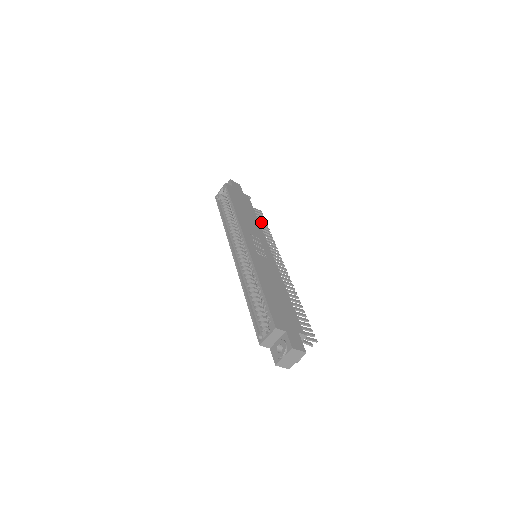
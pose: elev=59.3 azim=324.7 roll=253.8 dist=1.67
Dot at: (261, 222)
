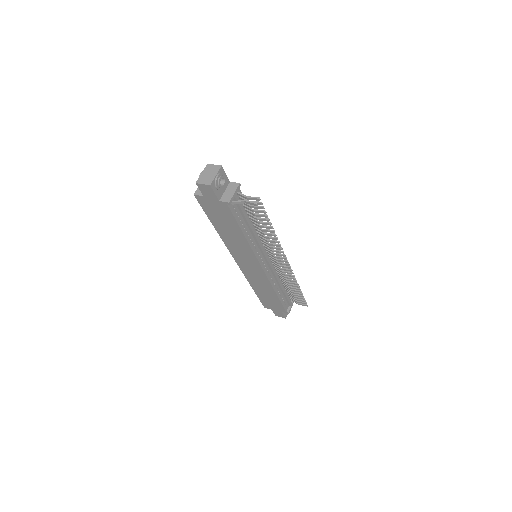
Dot at: (297, 295)
